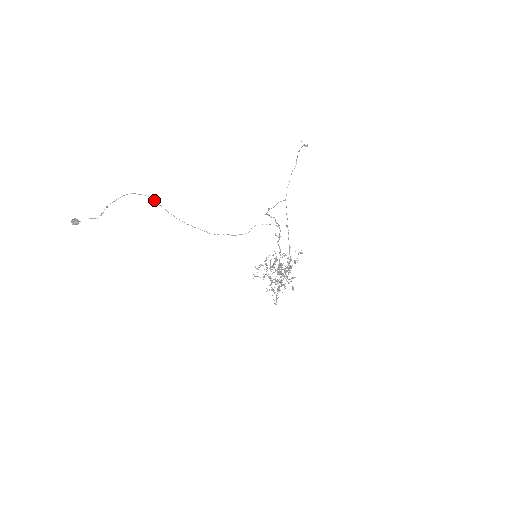
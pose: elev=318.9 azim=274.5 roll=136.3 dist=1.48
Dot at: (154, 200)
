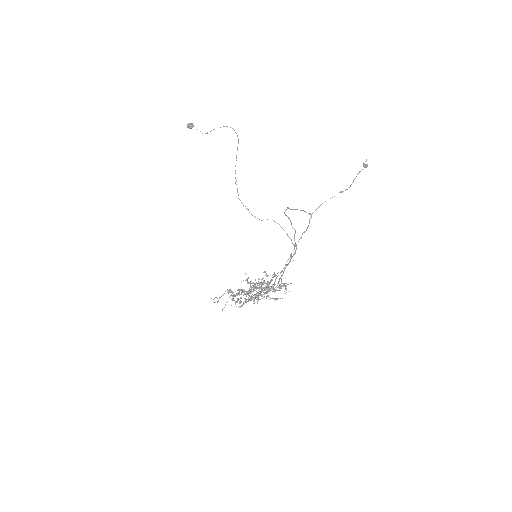
Dot at: (238, 143)
